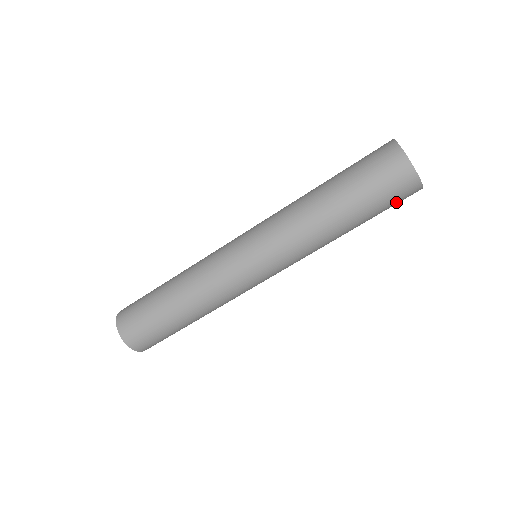
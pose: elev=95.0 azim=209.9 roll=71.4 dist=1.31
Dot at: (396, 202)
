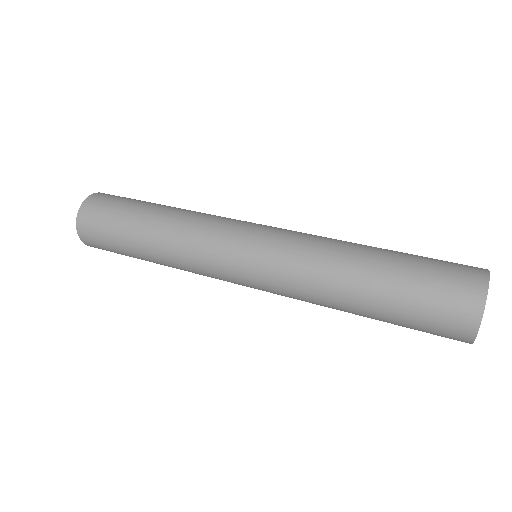
Dot at: occluded
